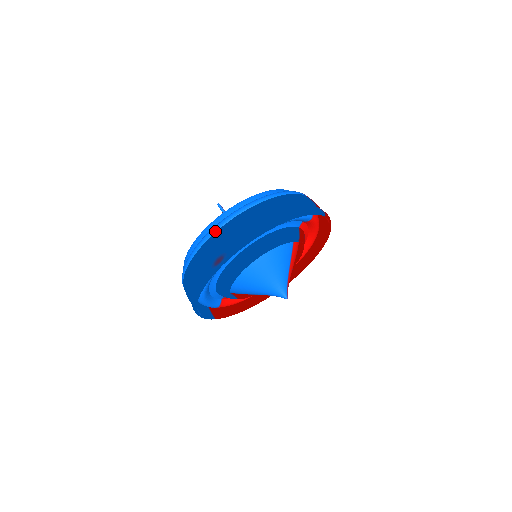
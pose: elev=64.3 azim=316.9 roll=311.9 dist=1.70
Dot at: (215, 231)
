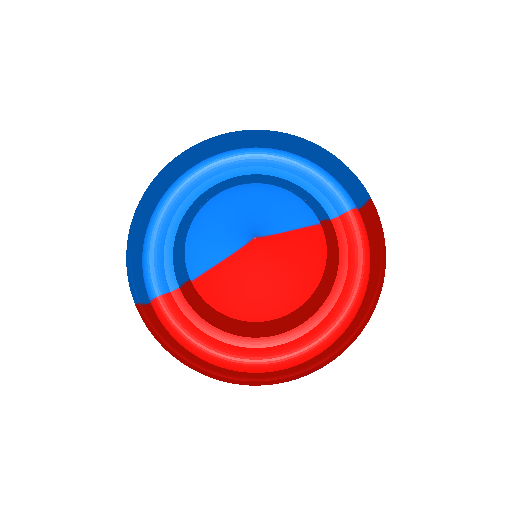
Dot at: occluded
